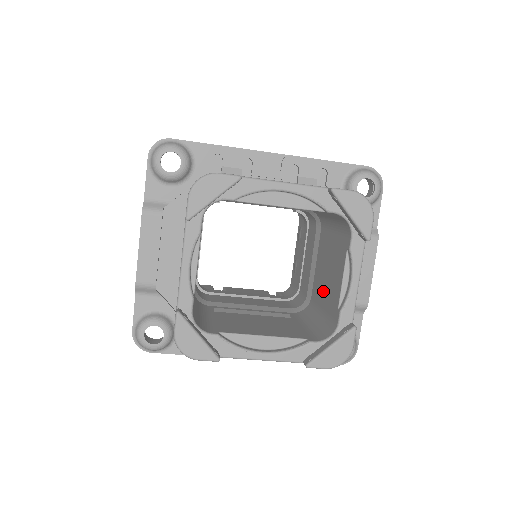
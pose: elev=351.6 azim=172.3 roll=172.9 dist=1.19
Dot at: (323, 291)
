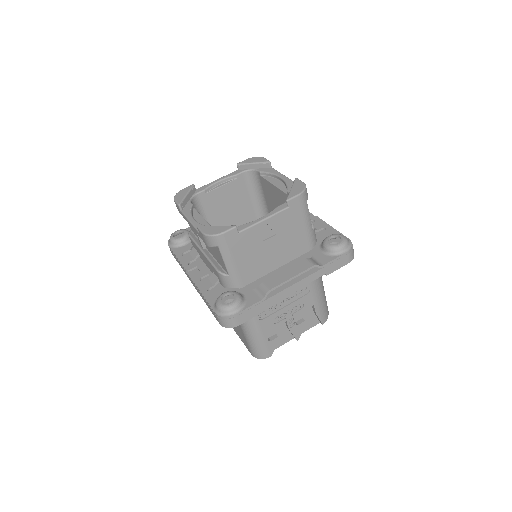
Dot at: occluded
